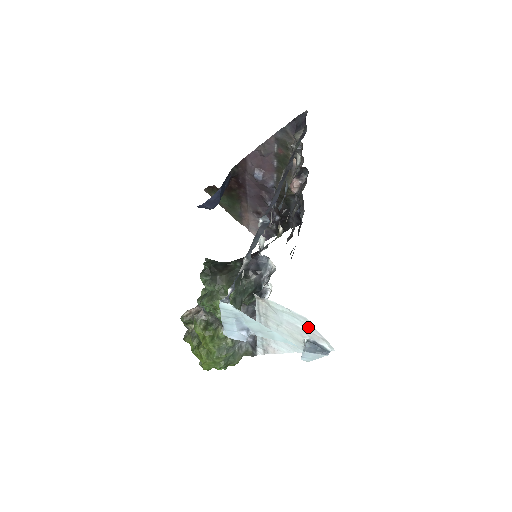
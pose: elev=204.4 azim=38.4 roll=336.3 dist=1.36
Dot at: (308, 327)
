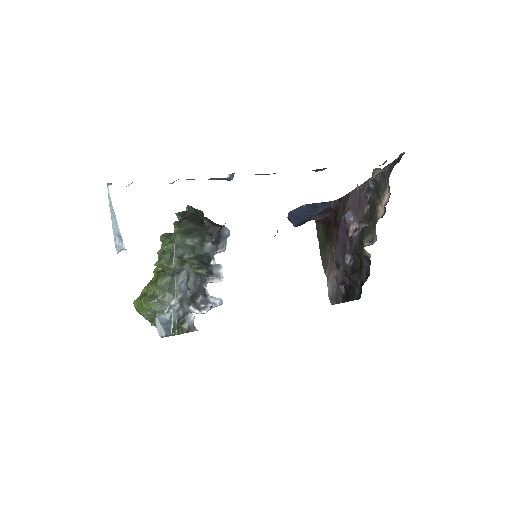
Dot at: occluded
